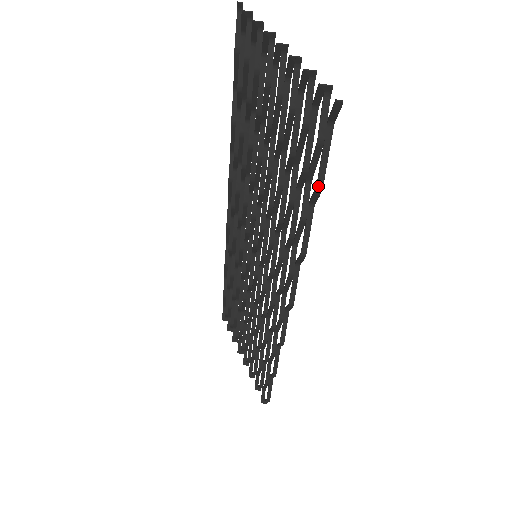
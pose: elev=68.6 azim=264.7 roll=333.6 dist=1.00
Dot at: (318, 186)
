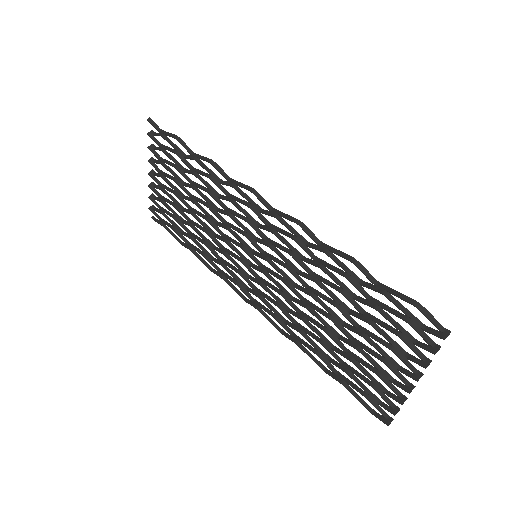
Dot at: (175, 138)
